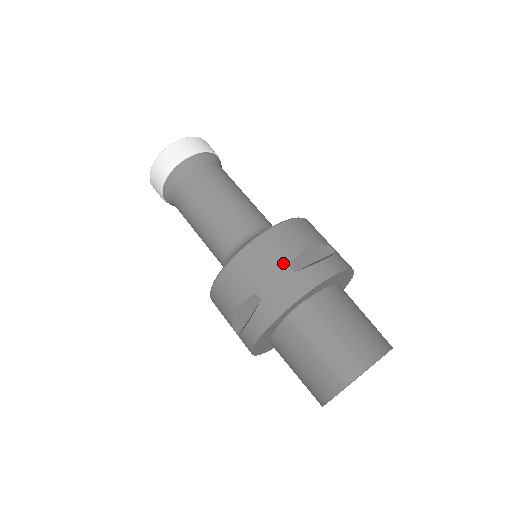
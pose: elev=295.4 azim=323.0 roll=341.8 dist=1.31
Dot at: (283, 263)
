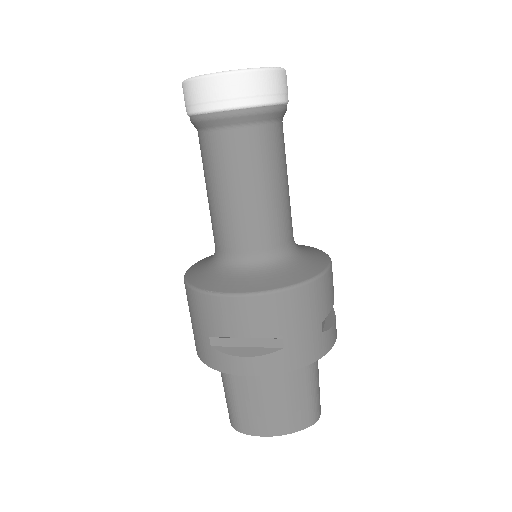
Dot at: (206, 332)
